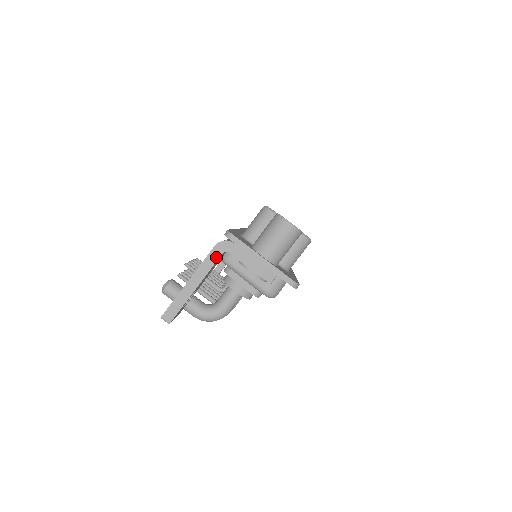
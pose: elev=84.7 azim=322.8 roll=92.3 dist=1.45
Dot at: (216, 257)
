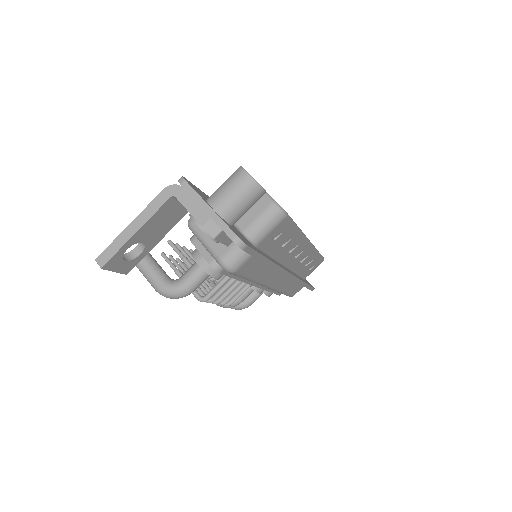
Dot at: (162, 201)
